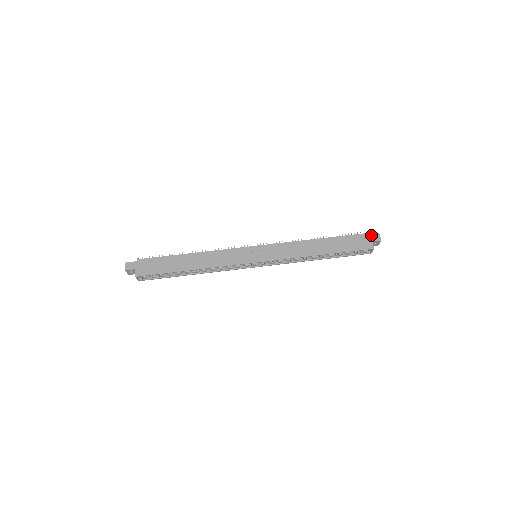
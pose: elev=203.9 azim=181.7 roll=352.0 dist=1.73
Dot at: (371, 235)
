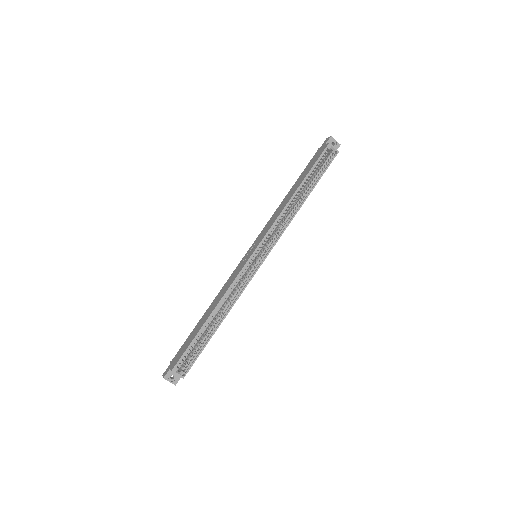
Dot at: (322, 145)
